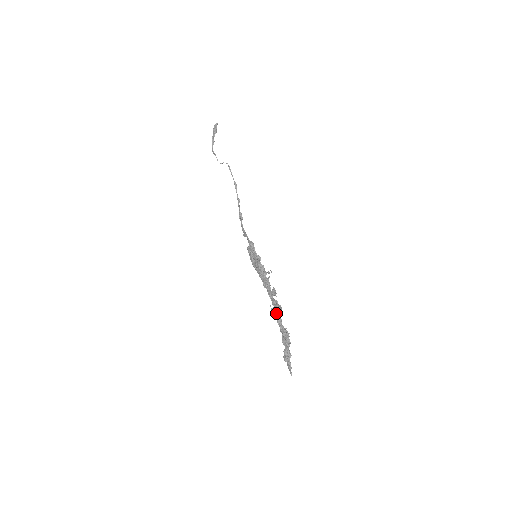
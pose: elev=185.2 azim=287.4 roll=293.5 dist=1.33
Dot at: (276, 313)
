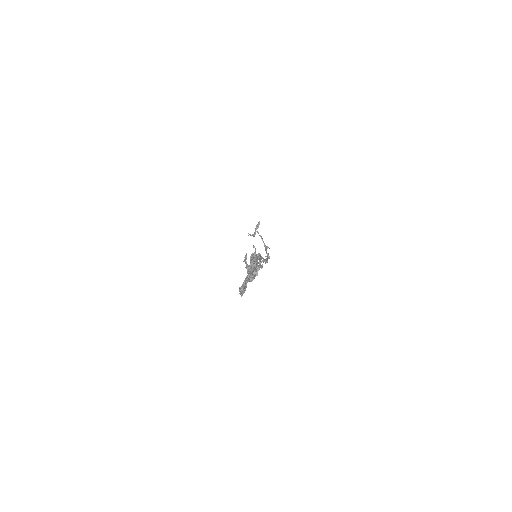
Dot at: (246, 266)
